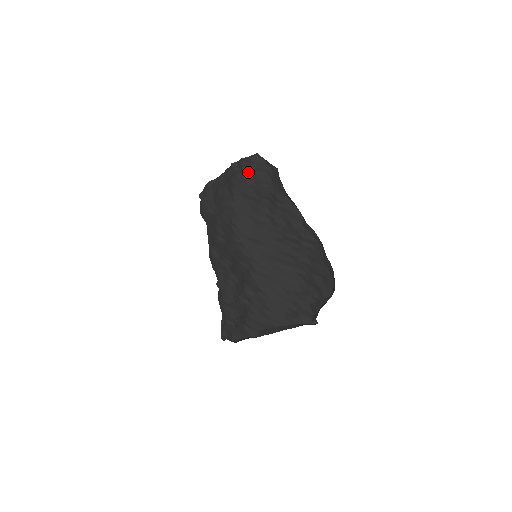
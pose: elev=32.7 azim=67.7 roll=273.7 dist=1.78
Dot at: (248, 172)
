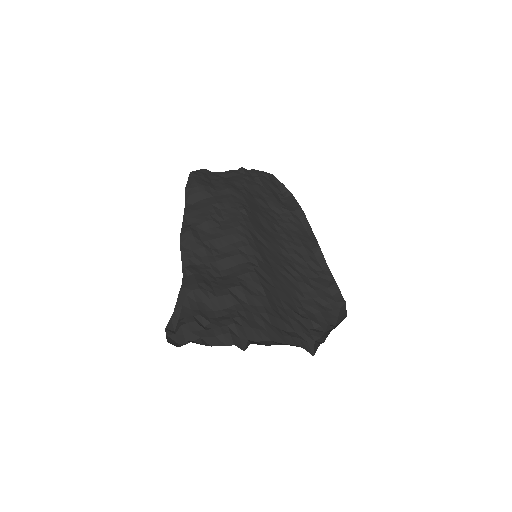
Dot at: (263, 181)
